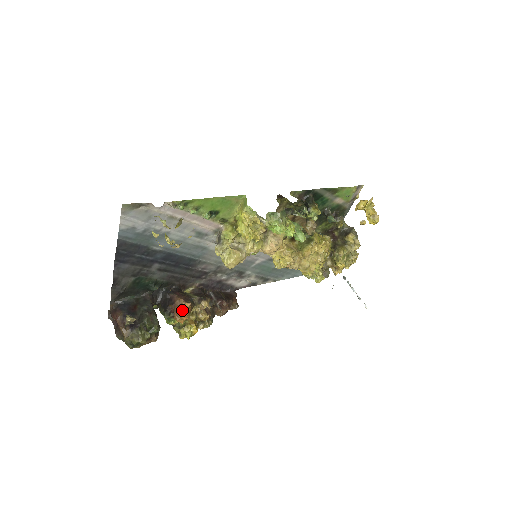
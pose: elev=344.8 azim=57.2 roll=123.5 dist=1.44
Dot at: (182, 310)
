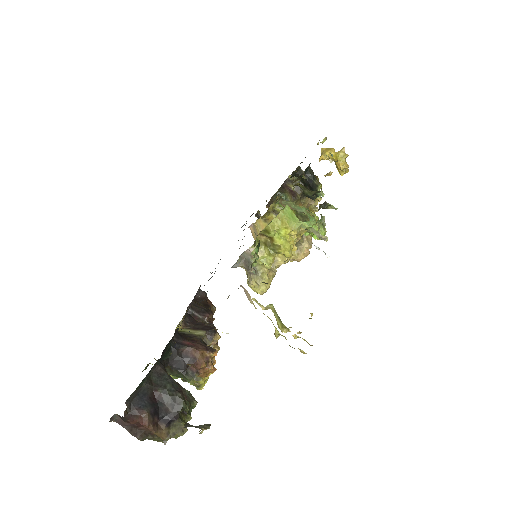
Dot at: (210, 364)
